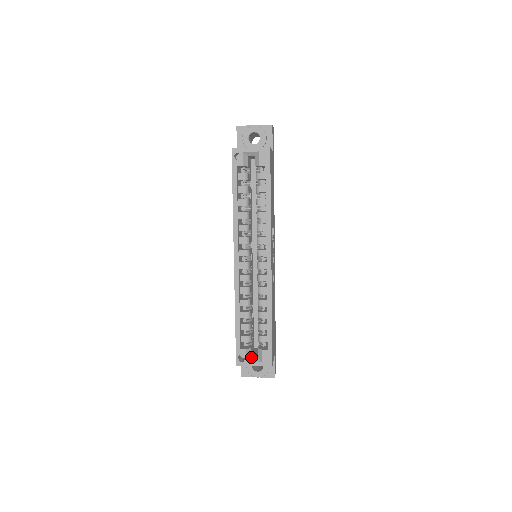
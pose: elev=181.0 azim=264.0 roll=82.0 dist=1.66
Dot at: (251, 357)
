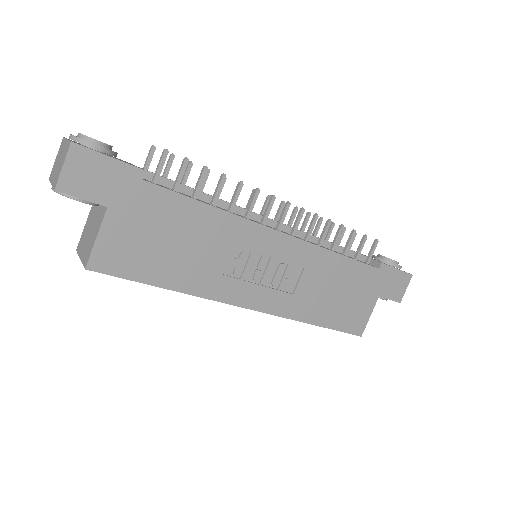
Dot at: occluded
